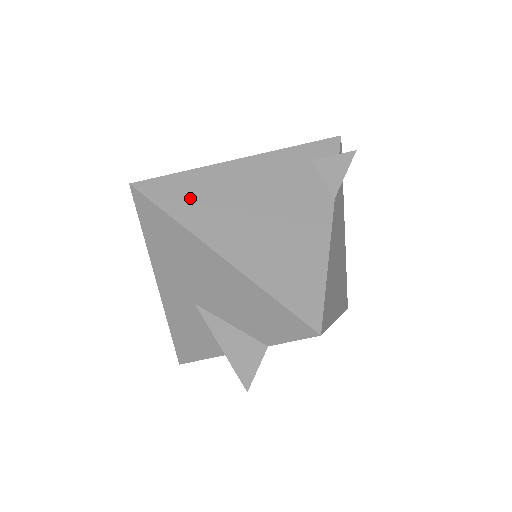
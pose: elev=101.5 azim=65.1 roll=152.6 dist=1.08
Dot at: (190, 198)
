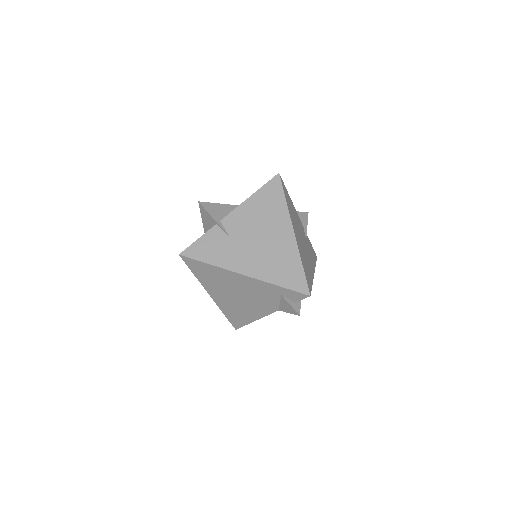
Dot at: (207, 275)
